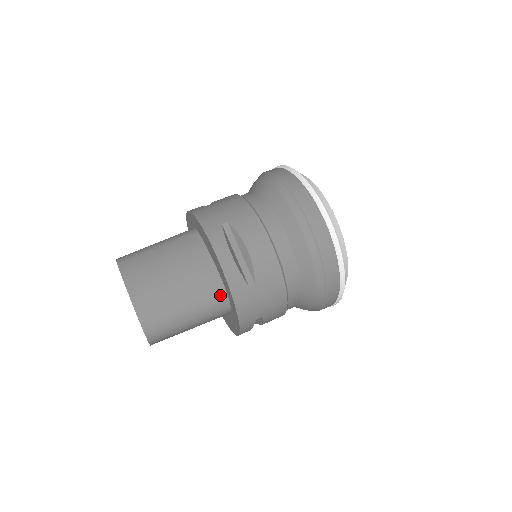
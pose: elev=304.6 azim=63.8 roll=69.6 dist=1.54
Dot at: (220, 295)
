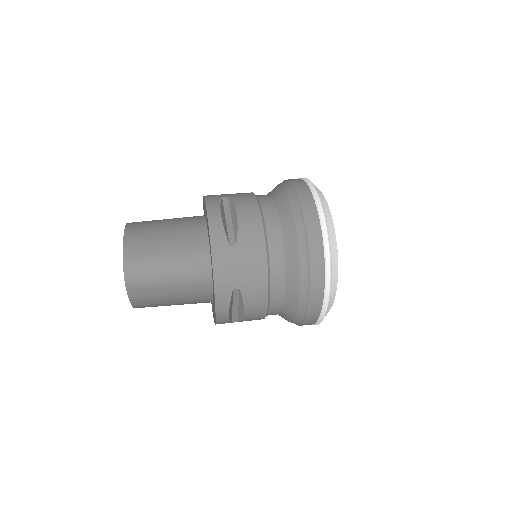
Dot at: (204, 256)
